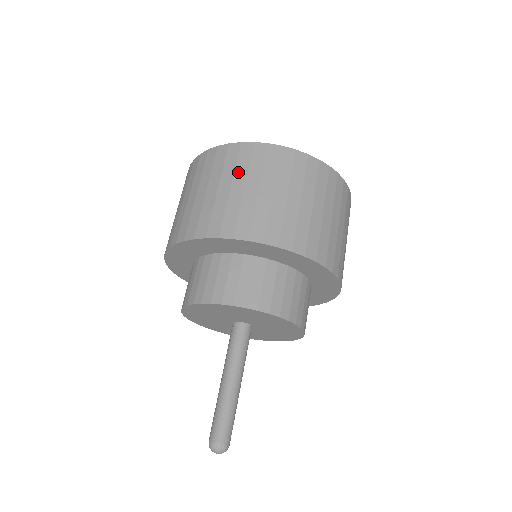
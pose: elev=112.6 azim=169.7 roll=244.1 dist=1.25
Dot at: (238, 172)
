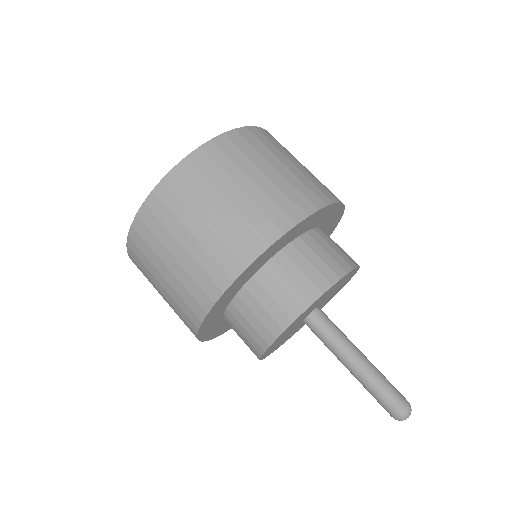
Dot at: (242, 164)
